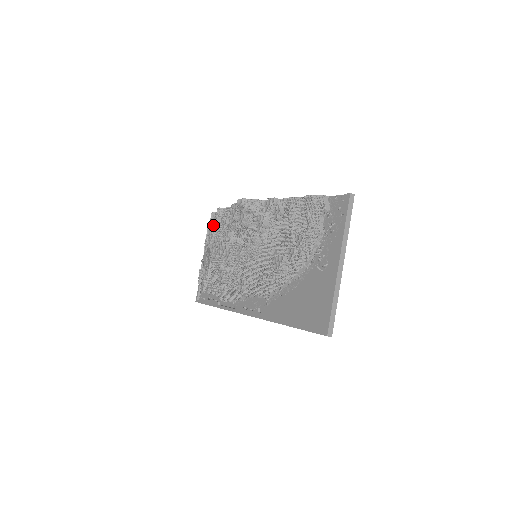
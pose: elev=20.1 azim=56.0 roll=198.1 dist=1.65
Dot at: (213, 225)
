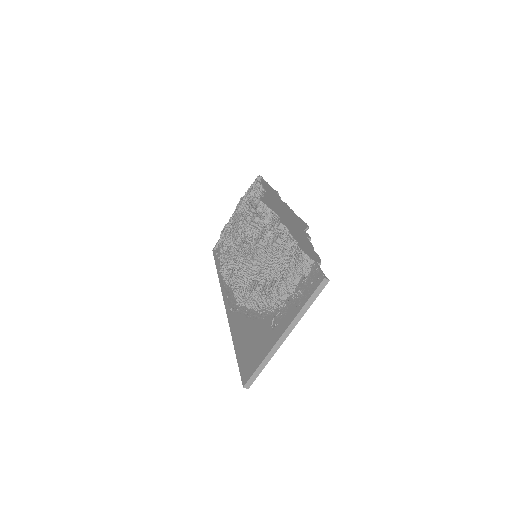
Dot at: (246, 195)
